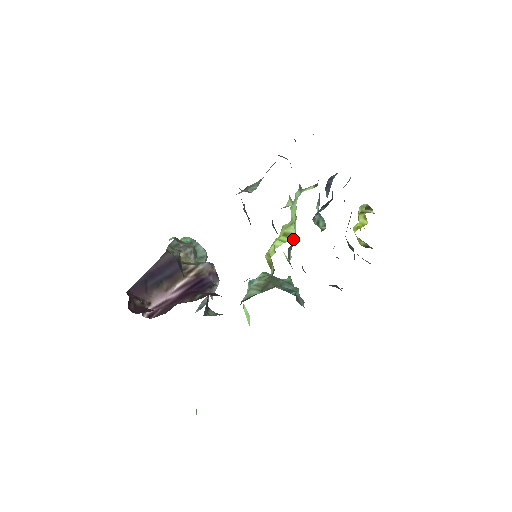
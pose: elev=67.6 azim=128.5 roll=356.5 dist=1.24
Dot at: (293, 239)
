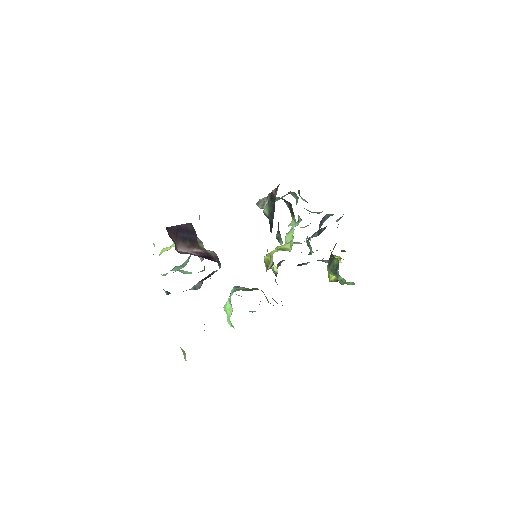
Dot at: (289, 251)
